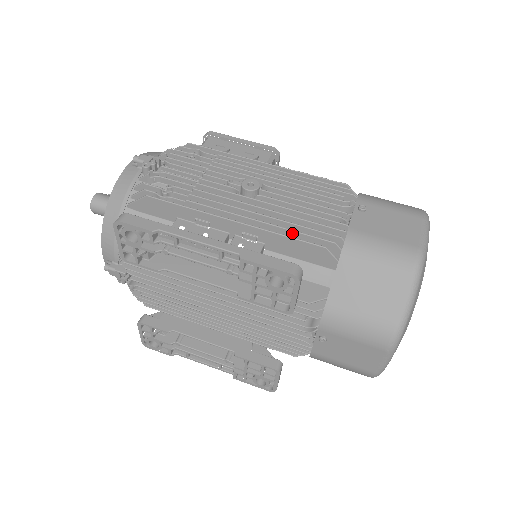
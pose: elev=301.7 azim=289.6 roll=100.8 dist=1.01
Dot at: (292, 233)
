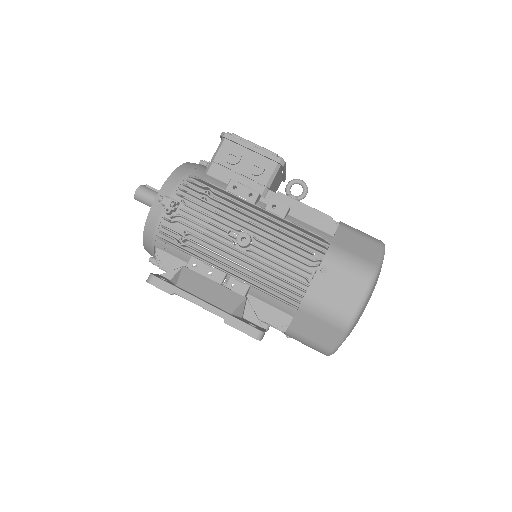
Dot at: (268, 287)
